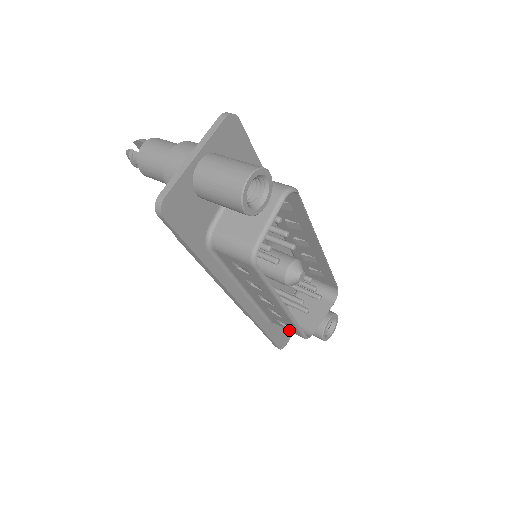
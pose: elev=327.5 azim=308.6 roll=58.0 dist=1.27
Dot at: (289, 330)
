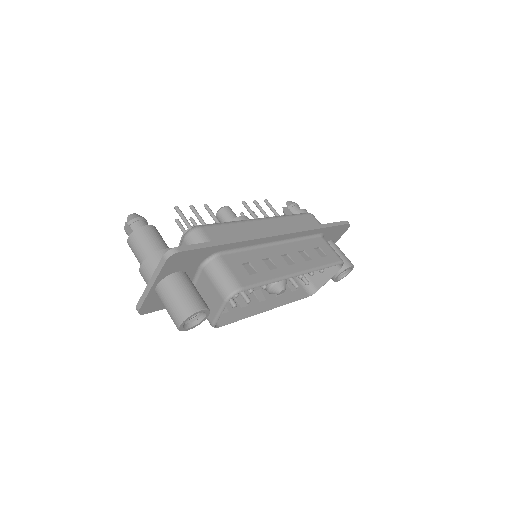
Dot at: occluded
